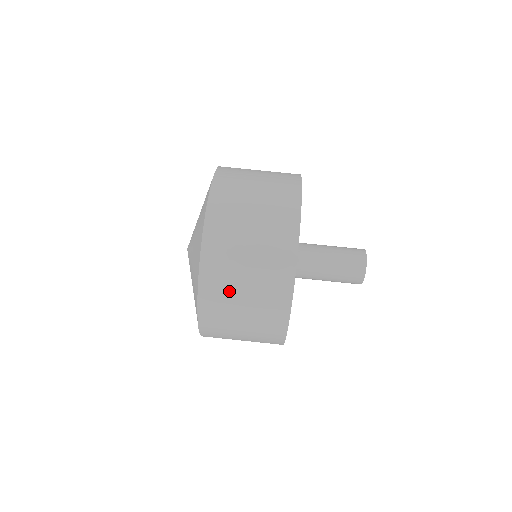
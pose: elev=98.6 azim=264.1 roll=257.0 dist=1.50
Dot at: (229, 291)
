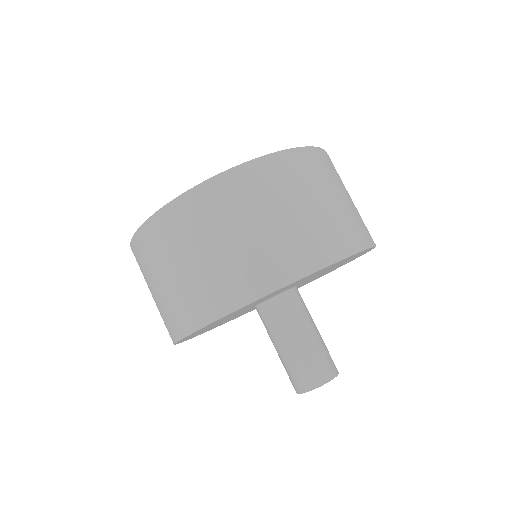
Dot at: (234, 213)
